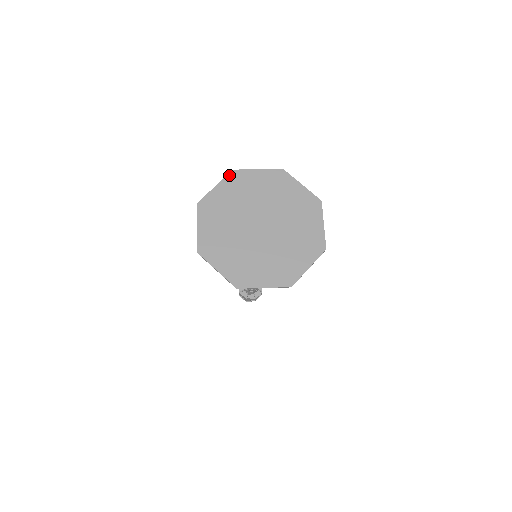
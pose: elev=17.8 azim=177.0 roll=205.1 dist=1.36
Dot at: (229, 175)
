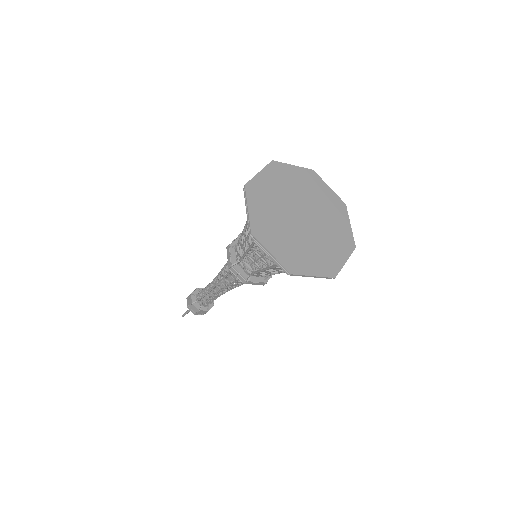
Dot at: (247, 191)
